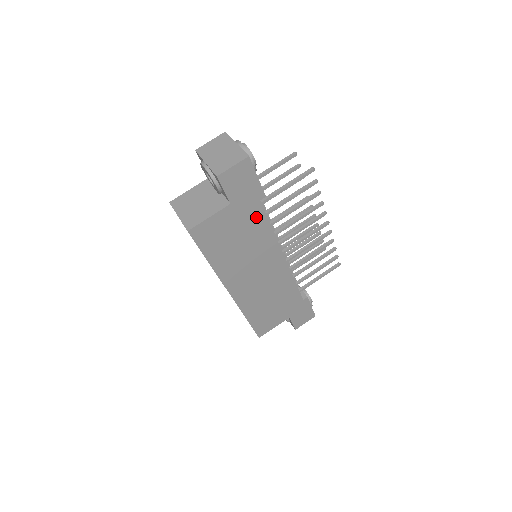
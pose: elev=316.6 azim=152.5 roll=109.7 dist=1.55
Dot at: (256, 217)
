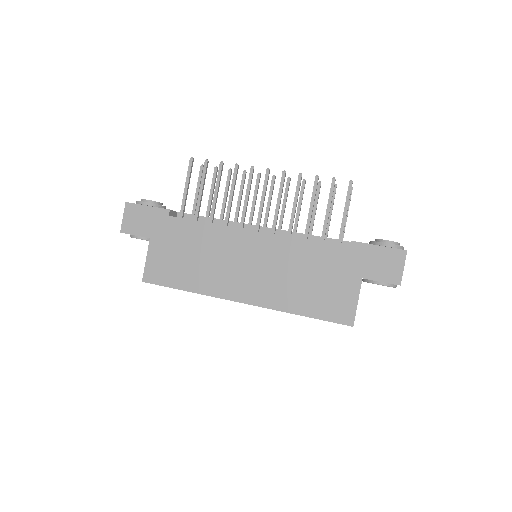
Dot at: (182, 228)
